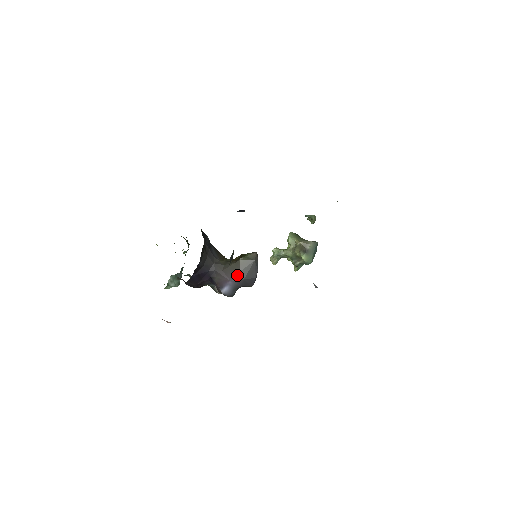
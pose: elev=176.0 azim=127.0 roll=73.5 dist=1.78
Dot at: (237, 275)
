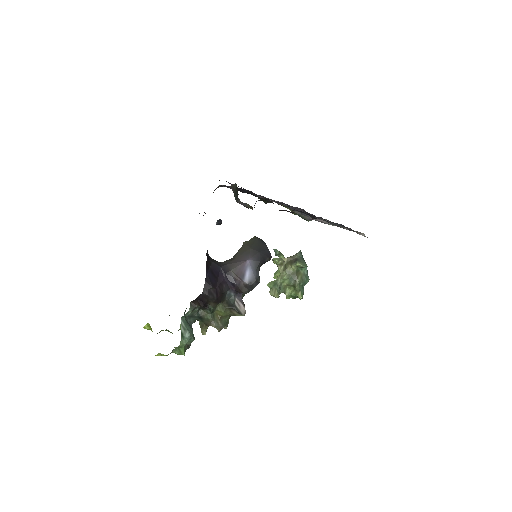
Dot at: (250, 252)
